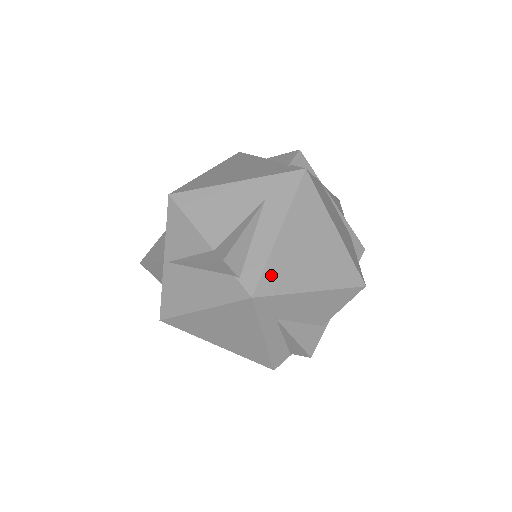
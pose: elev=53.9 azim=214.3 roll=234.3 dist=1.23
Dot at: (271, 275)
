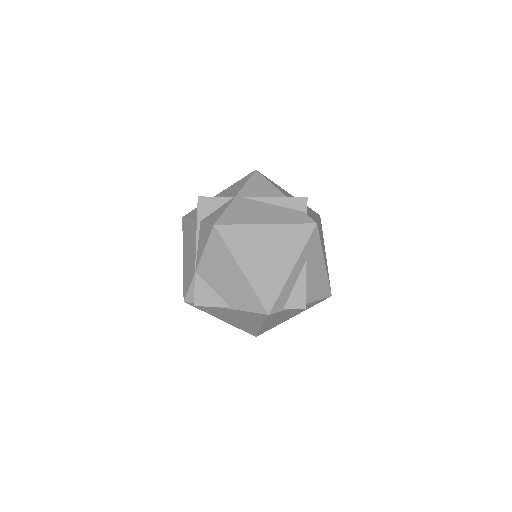
Dot at: occluded
